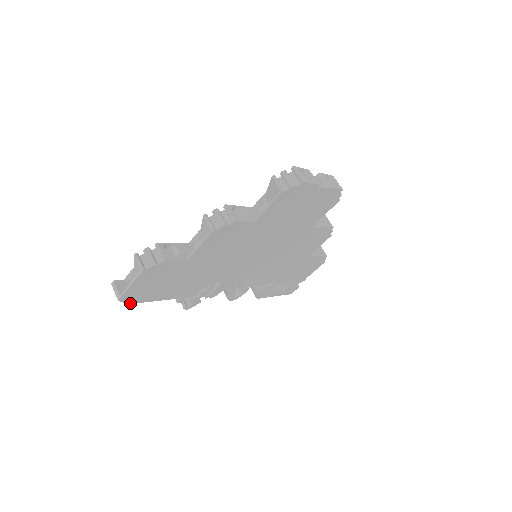
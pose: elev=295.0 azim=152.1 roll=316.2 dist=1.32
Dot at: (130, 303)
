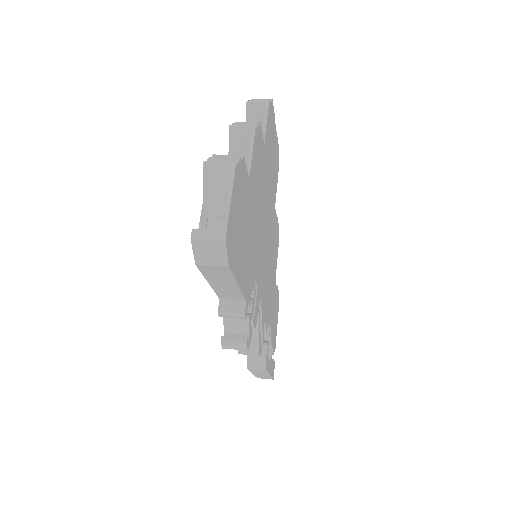
Dot at: (229, 266)
